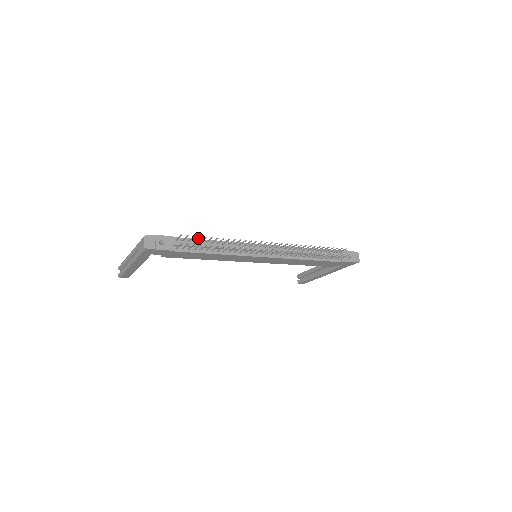
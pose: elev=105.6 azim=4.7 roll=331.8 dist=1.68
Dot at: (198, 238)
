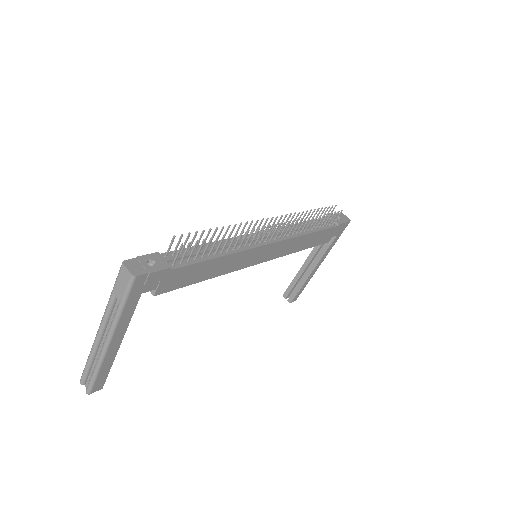
Dot at: (194, 237)
